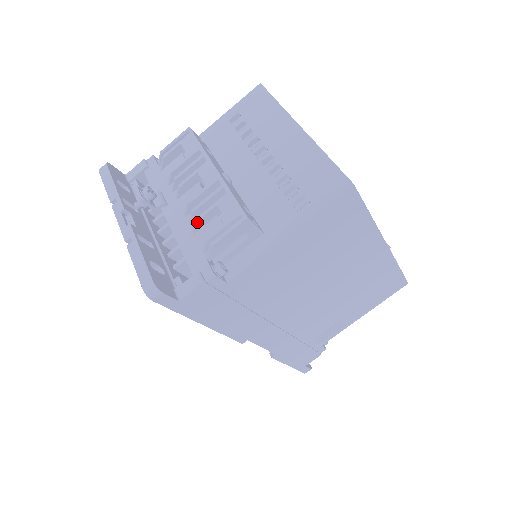
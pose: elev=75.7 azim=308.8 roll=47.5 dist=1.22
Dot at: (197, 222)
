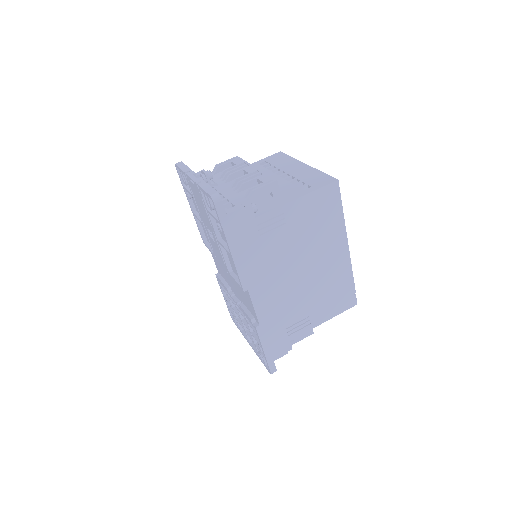
Dot at: (242, 185)
